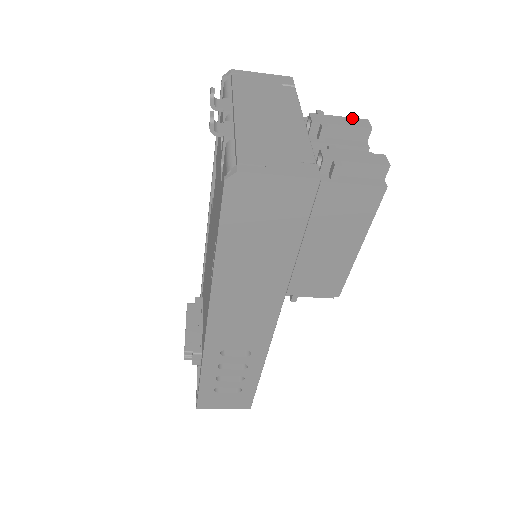
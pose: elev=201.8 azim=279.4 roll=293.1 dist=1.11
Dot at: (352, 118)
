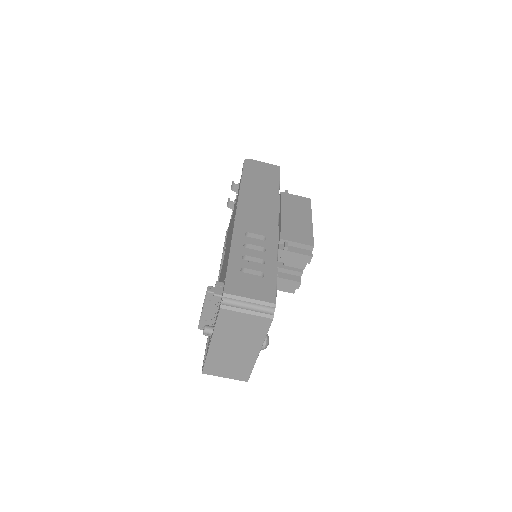
Dot at: occluded
